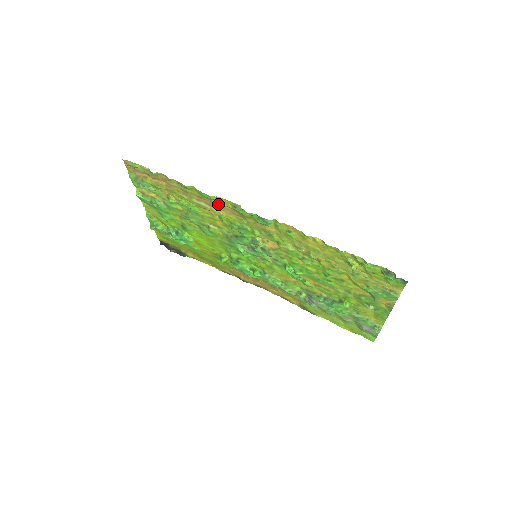
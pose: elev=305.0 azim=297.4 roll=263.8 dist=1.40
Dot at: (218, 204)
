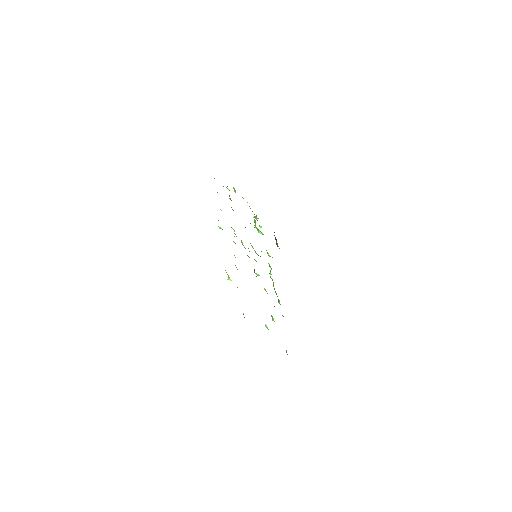
Dot at: occluded
